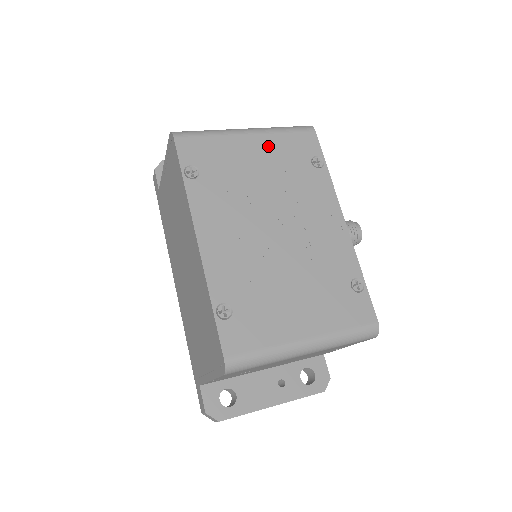
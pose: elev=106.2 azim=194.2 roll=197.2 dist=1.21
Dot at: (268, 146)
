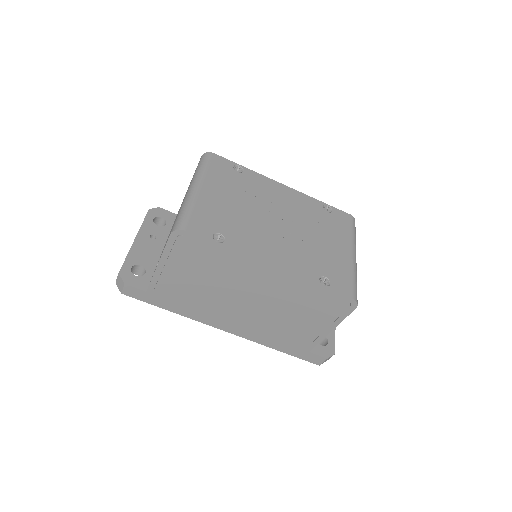
Dot at: (215, 185)
